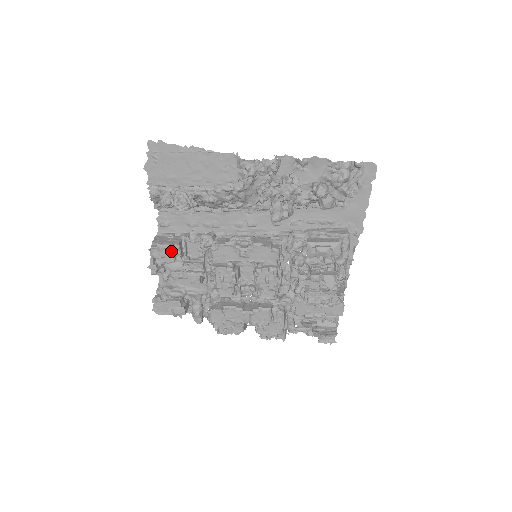
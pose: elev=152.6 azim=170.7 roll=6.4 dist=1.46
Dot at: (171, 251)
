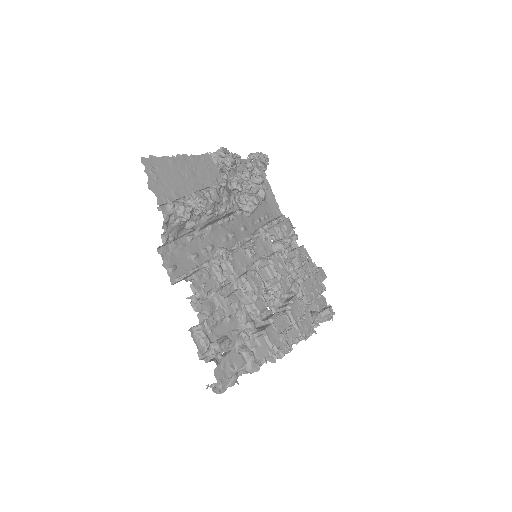
Dot at: (208, 274)
